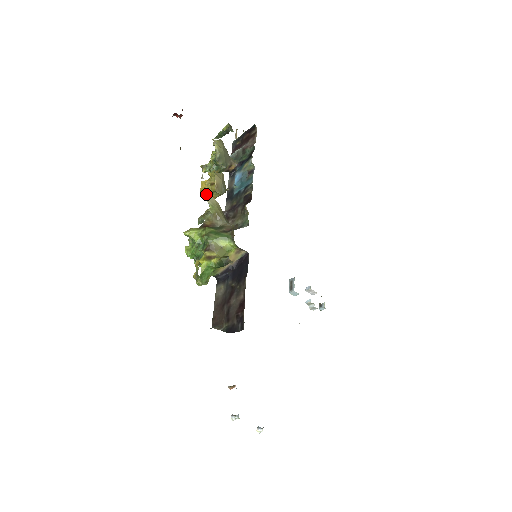
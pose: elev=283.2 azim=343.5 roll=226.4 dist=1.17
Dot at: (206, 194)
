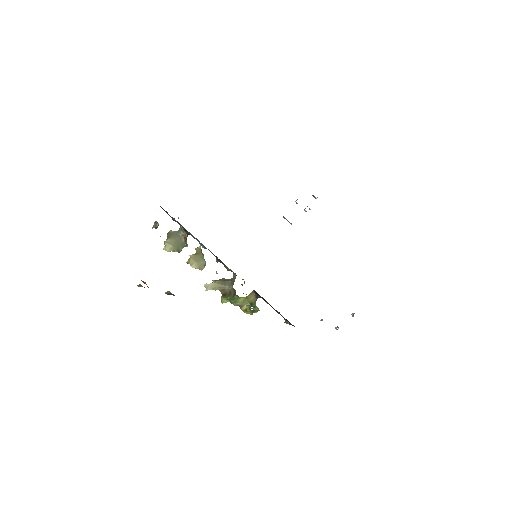
Dot at: occluded
